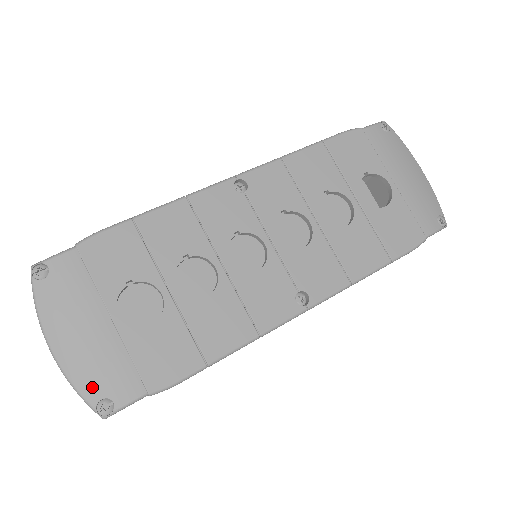
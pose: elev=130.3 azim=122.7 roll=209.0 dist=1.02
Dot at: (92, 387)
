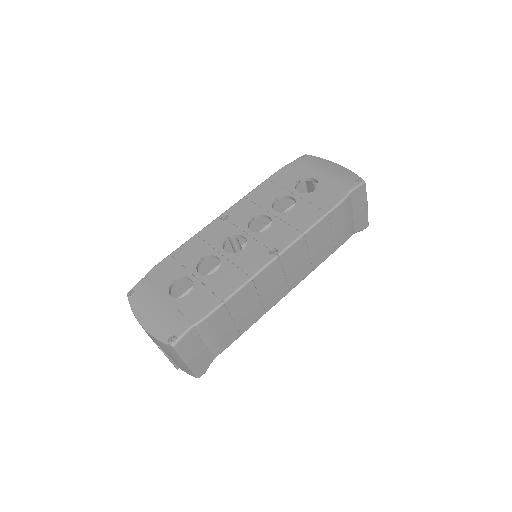
Dot at: (164, 333)
